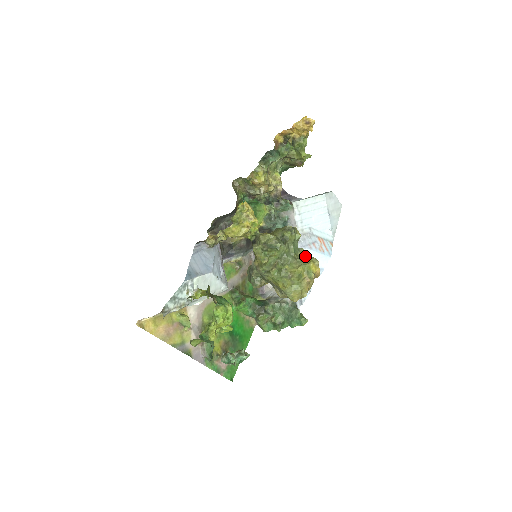
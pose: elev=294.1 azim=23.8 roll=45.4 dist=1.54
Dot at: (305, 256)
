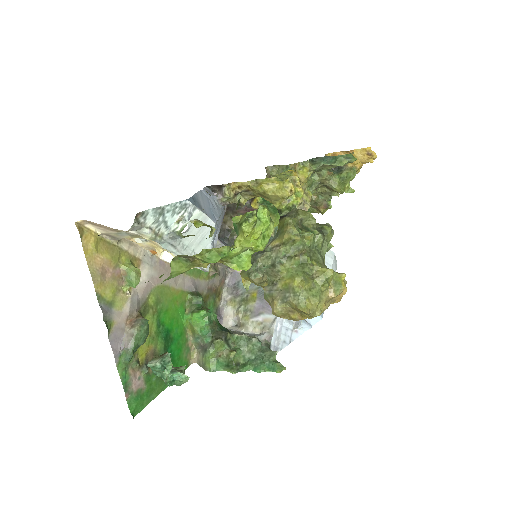
Dot at: occluded
